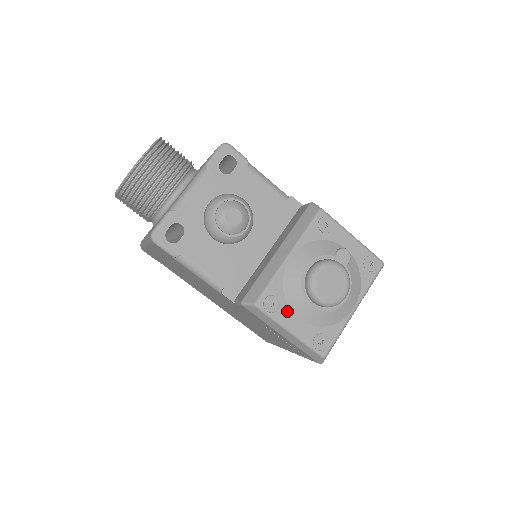
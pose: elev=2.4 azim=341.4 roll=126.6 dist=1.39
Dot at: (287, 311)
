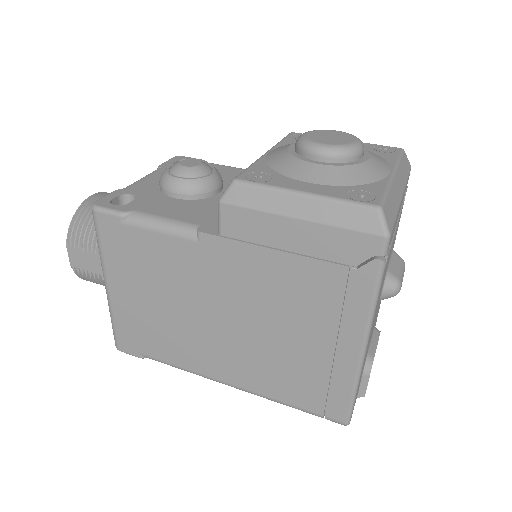
Dot at: (286, 180)
